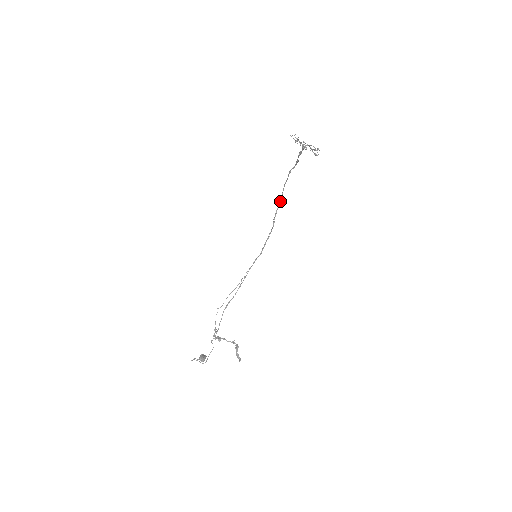
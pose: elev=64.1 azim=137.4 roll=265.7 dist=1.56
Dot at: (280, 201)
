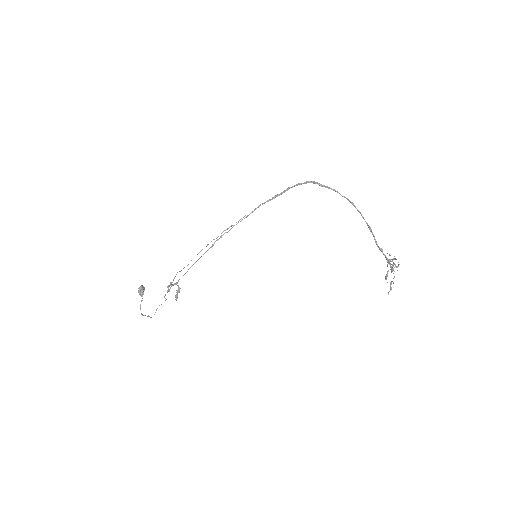
Dot at: (312, 182)
